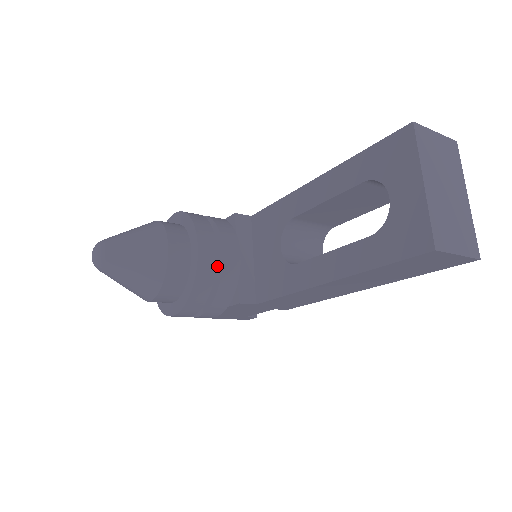
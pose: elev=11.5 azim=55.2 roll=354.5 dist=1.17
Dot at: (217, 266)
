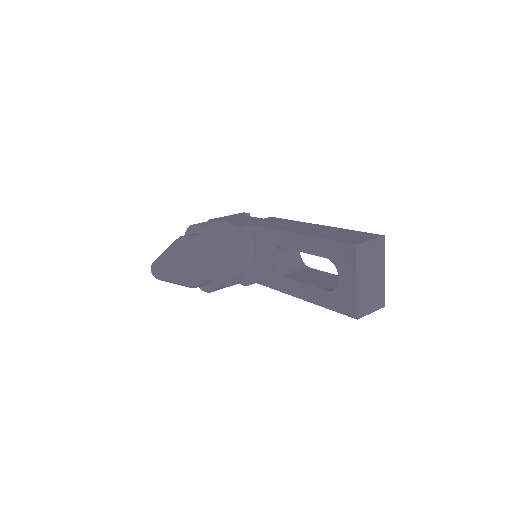
Dot at: occluded
